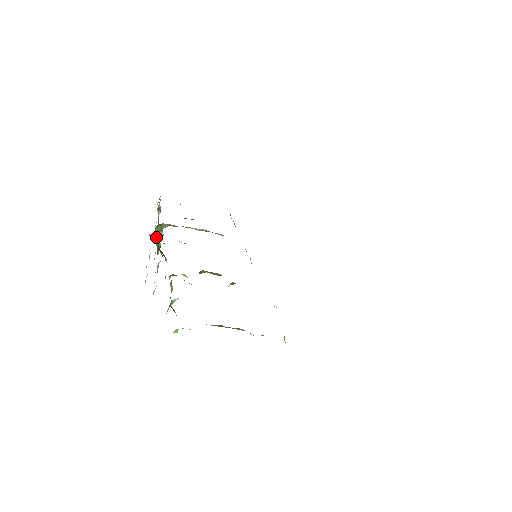
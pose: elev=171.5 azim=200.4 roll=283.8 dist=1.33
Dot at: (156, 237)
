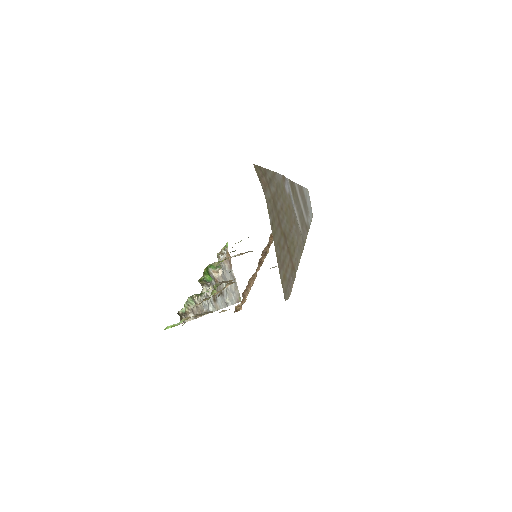
Dot at: (213, 274)
